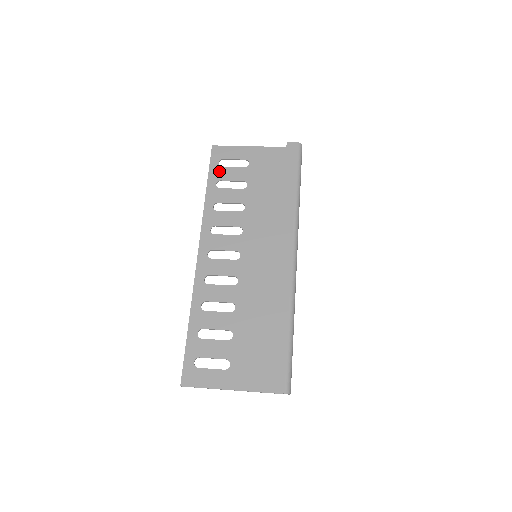
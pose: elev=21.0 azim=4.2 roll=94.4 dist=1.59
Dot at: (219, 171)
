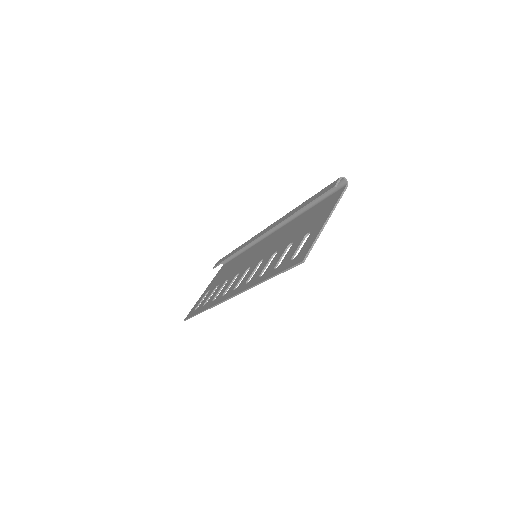
Dot at: (199, 308)
